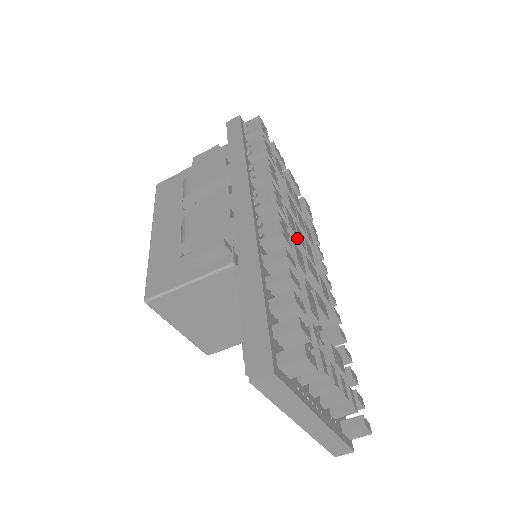
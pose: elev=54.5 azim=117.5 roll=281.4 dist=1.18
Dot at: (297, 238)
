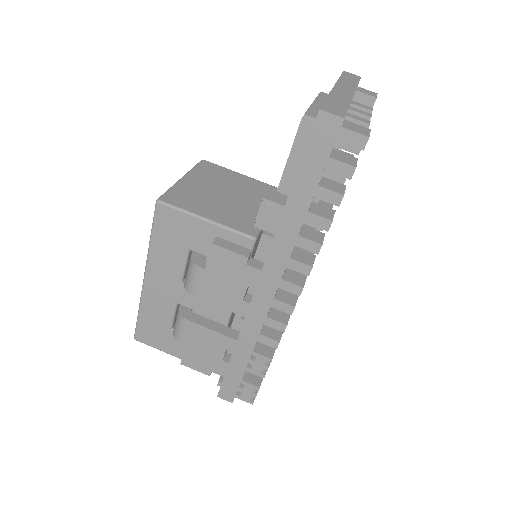
Dot at: occluded
